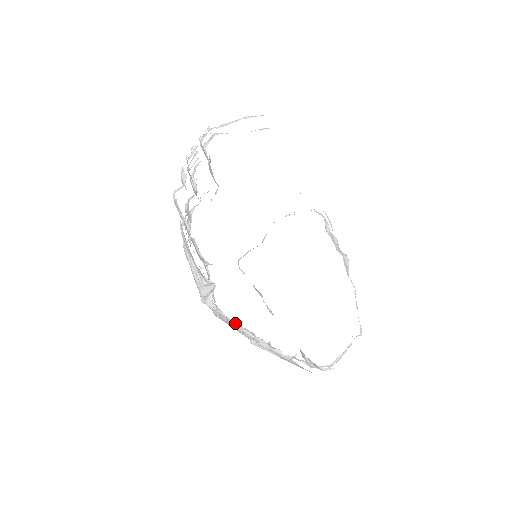
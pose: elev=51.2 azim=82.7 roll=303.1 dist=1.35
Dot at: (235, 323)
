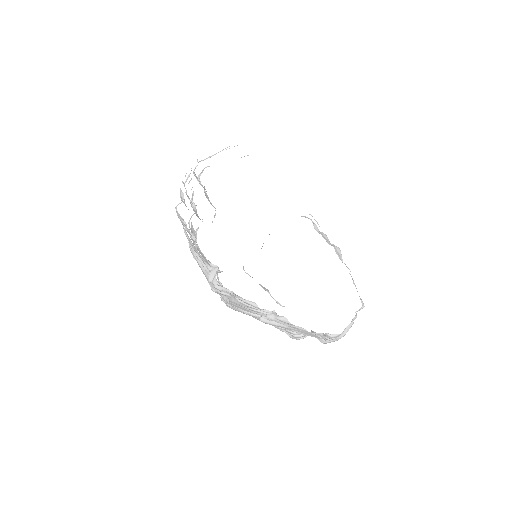
Dot at: occluded
